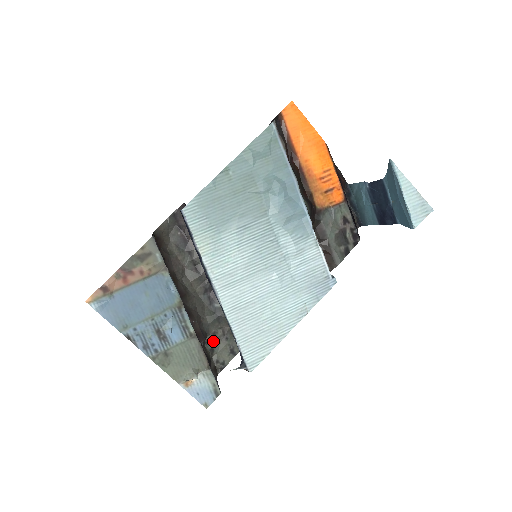
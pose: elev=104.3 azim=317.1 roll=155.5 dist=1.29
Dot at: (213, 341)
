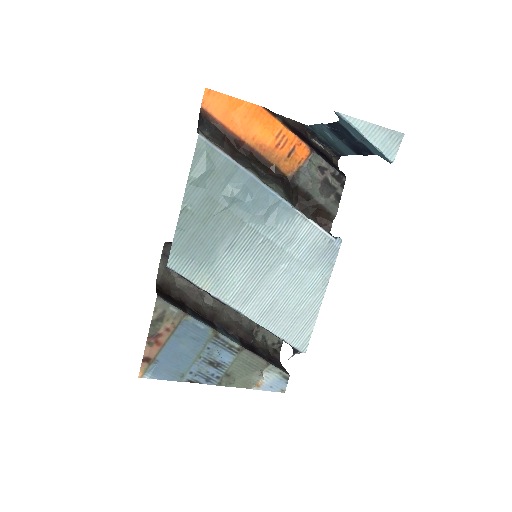
Dot at: (260, 331)
